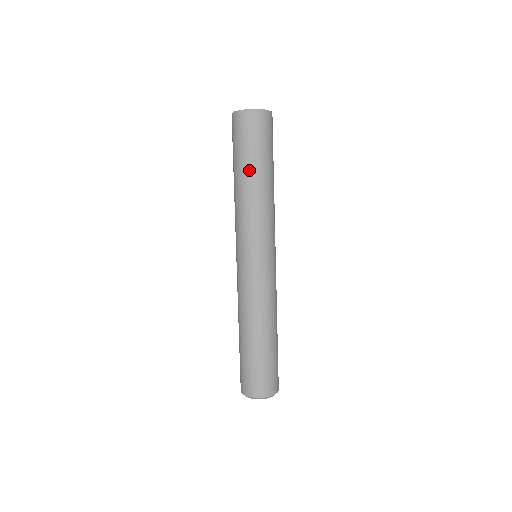
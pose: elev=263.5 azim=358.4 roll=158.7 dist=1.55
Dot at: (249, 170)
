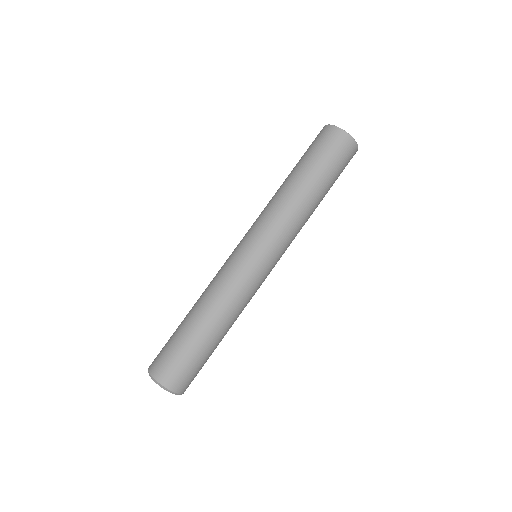
Dot at: (296, 172)
